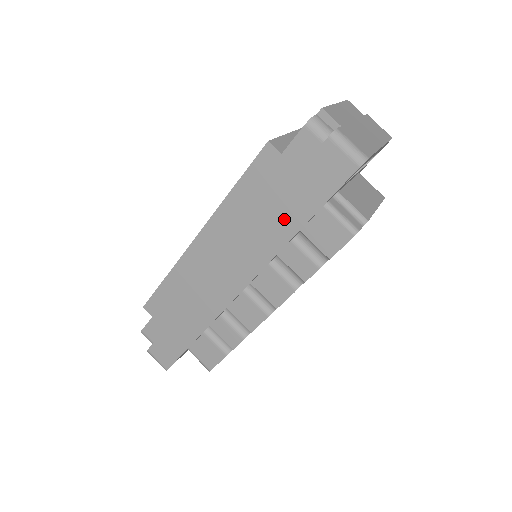
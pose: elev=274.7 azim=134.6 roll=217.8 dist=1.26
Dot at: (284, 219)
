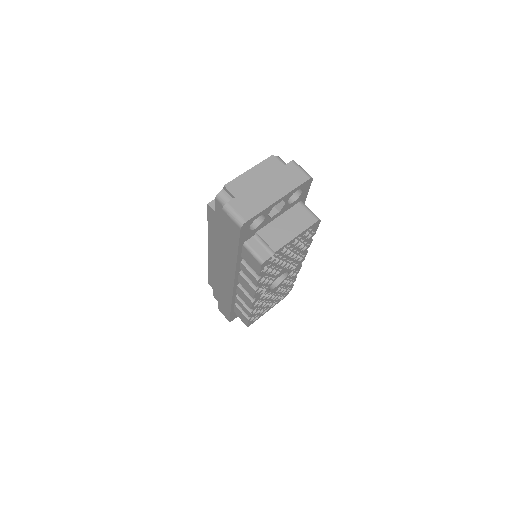
Dot at: (229, 250)
